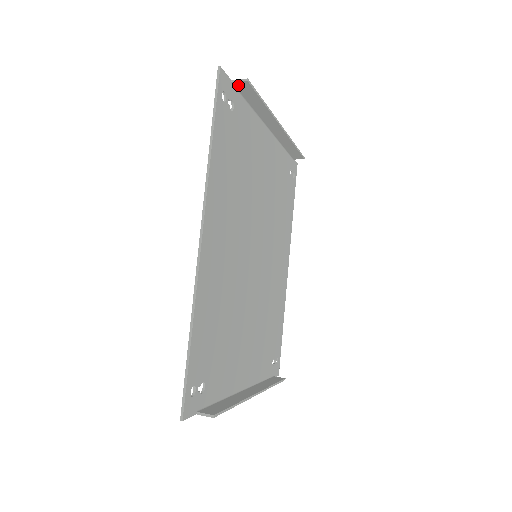
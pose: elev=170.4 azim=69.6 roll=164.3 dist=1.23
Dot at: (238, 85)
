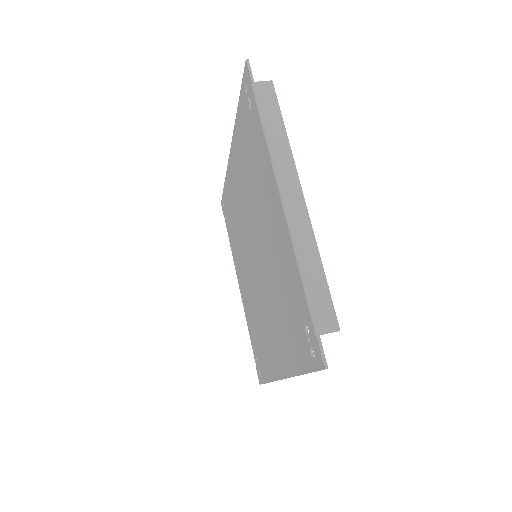
Dot at: (322, 325)
